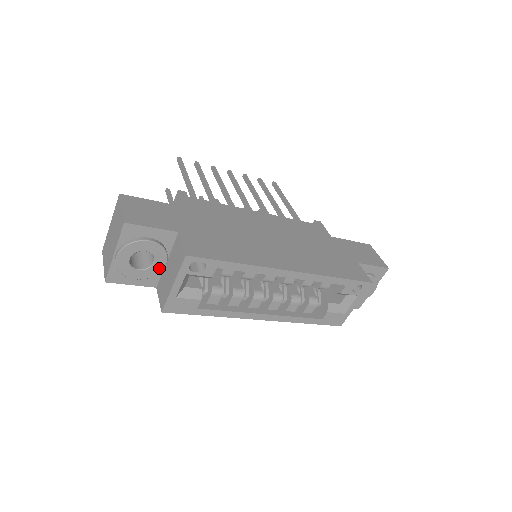
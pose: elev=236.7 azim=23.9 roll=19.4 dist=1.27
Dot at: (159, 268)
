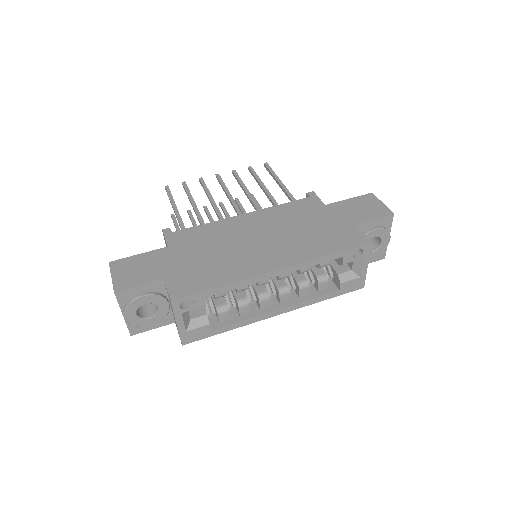
Dot at: (165, 310)
